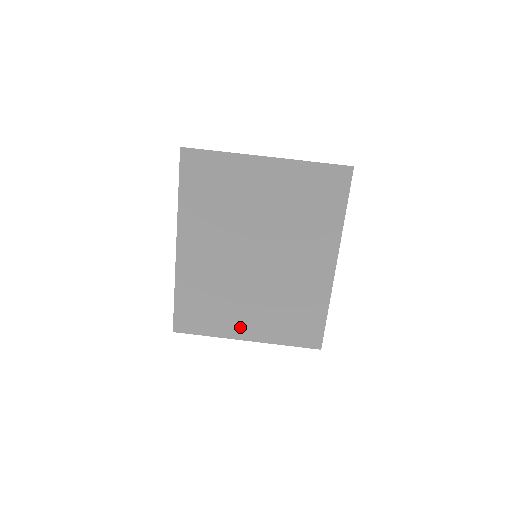
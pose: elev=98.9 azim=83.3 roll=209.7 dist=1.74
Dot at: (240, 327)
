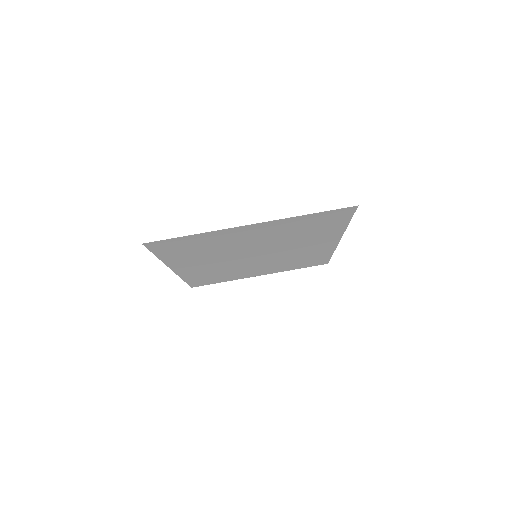
Dot at: (252, 274)
